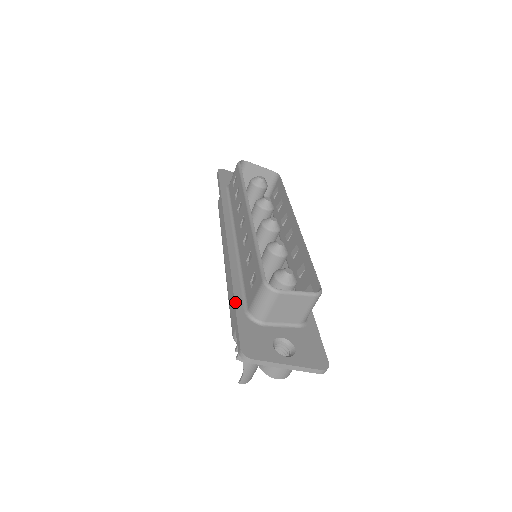
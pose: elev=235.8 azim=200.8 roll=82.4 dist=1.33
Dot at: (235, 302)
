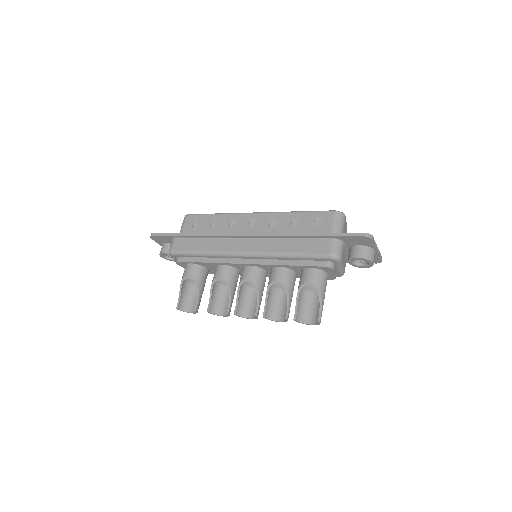
Dot at: (320, 233)
